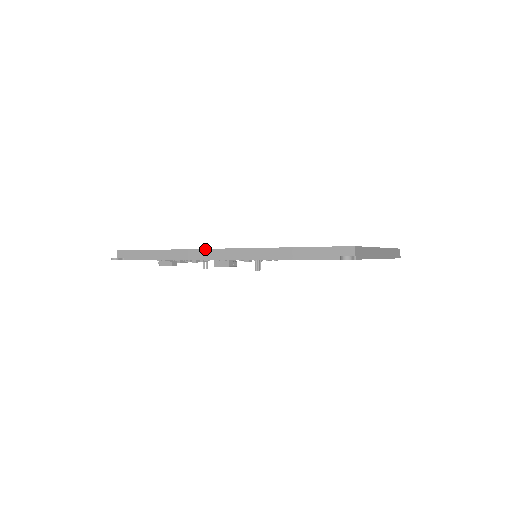
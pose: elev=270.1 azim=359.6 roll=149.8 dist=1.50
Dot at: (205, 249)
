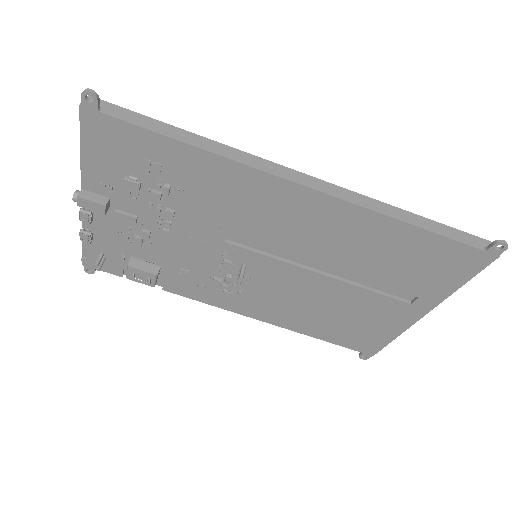
Dot at: (284, 166)
